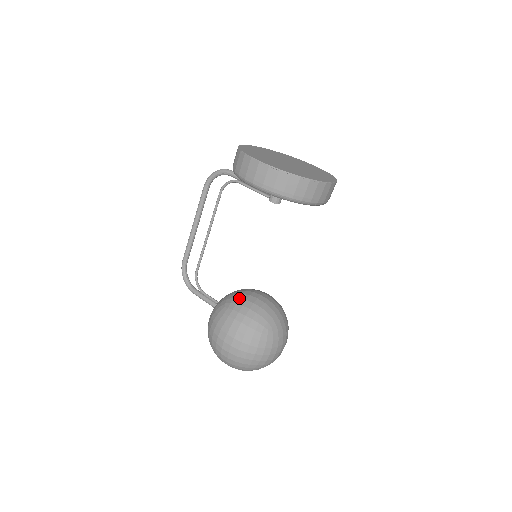
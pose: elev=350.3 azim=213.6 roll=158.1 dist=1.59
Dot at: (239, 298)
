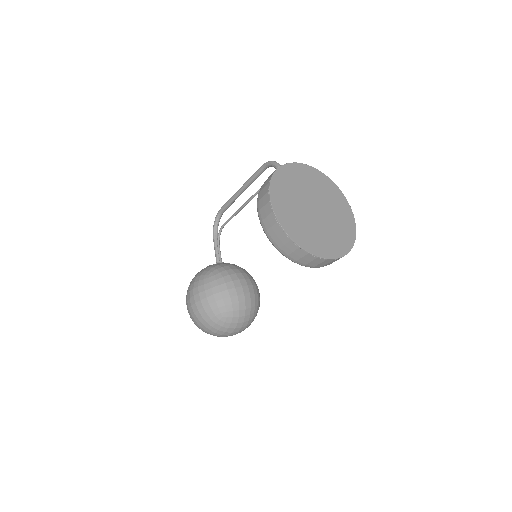
Dot at: (222, 277)
